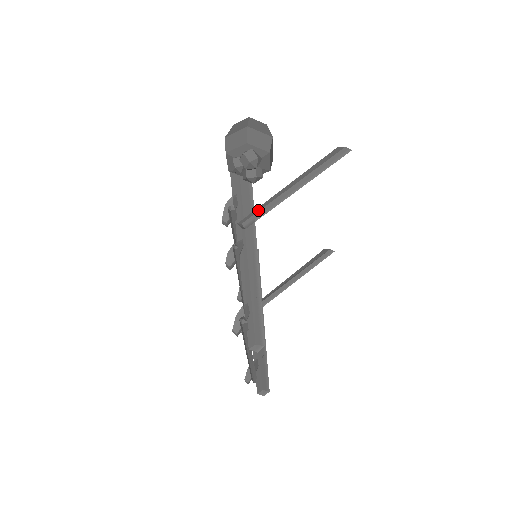
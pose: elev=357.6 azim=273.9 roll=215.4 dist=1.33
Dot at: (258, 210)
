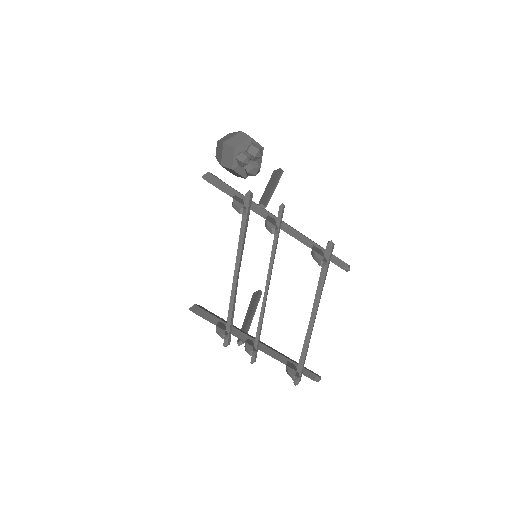
Dot at: (265, 197)
